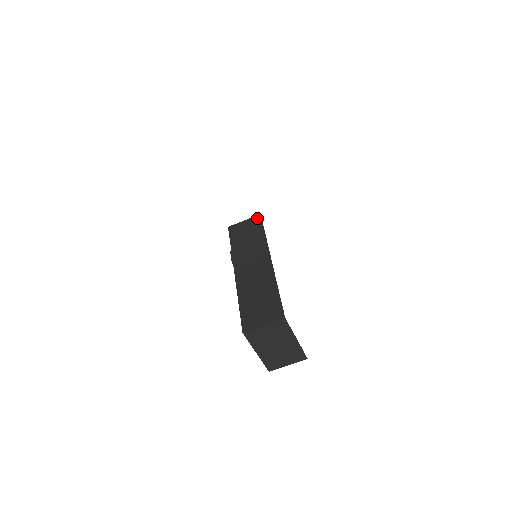
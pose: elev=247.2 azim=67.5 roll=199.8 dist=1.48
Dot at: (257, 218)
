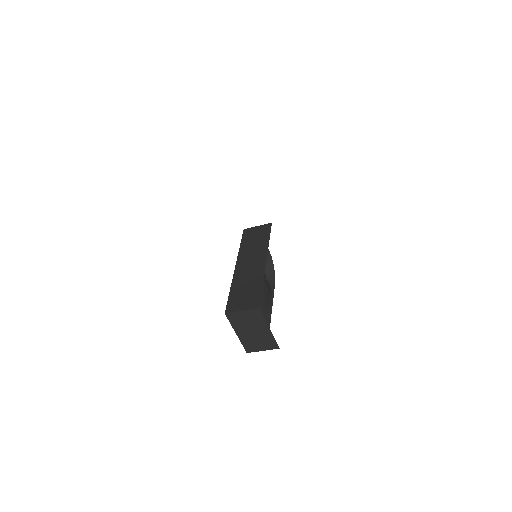
Dot at: (268, 226)
